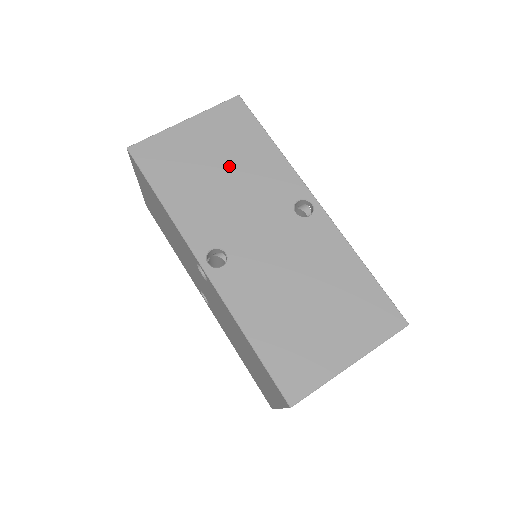
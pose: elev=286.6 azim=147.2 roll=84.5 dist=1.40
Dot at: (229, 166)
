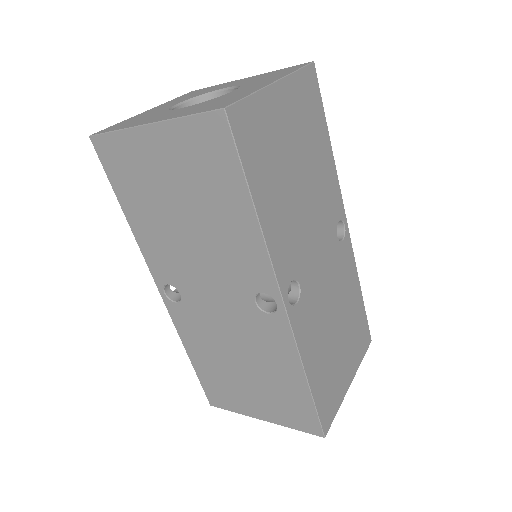
Dot at: (194, 215)
